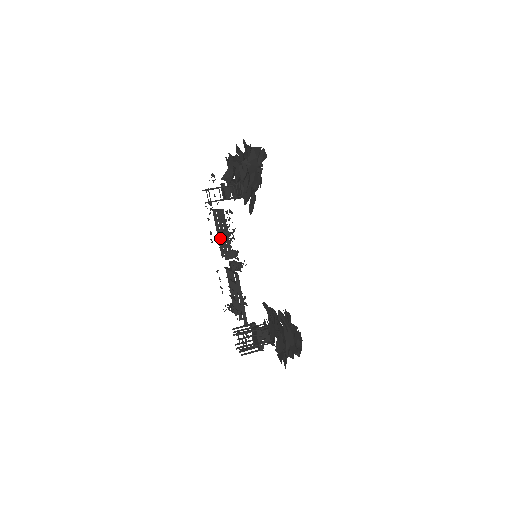
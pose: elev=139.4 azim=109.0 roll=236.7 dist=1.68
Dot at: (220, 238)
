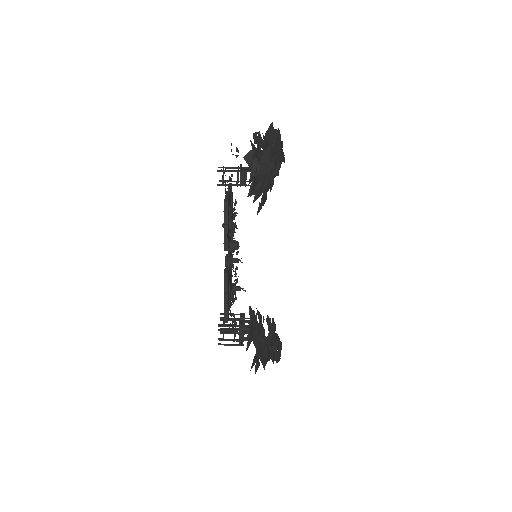
Dot at: (231, 219)
